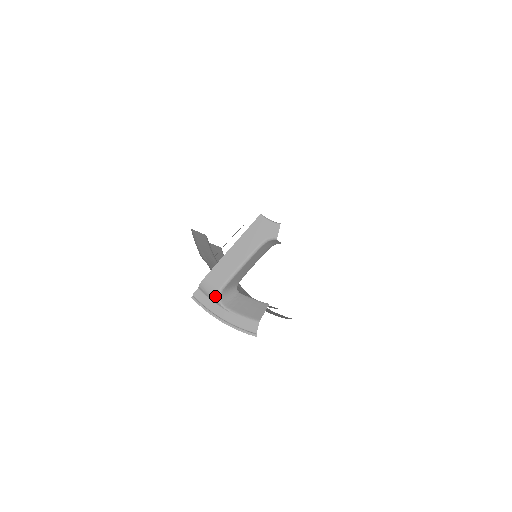
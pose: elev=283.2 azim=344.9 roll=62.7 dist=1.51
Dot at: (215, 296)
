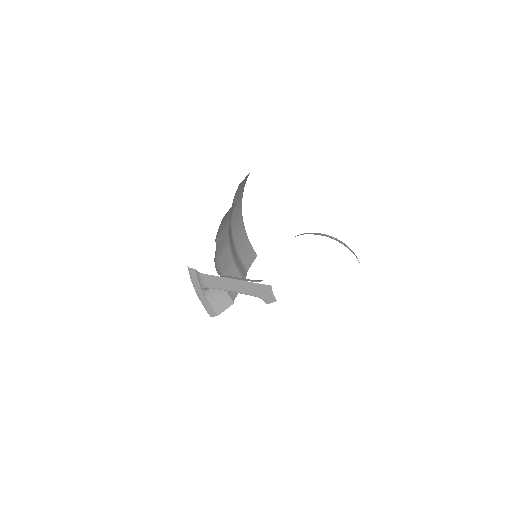
Dot at: (202, 286)
